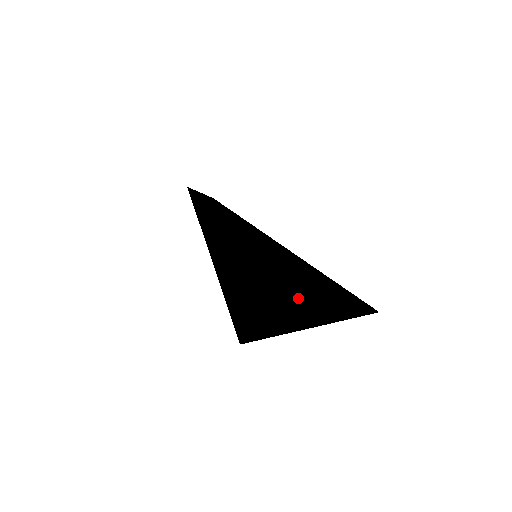
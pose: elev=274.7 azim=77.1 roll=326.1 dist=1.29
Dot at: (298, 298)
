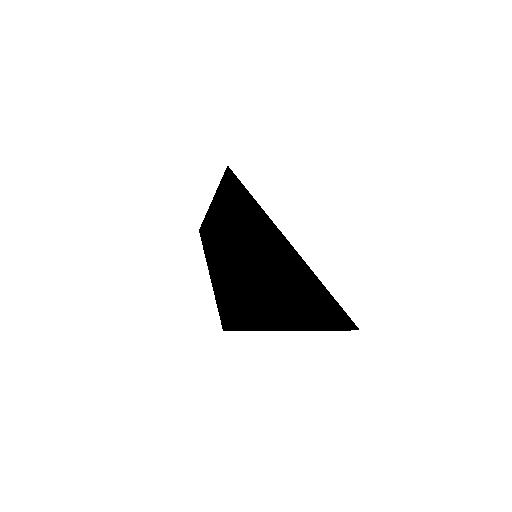
Dot at: (286, 312)
